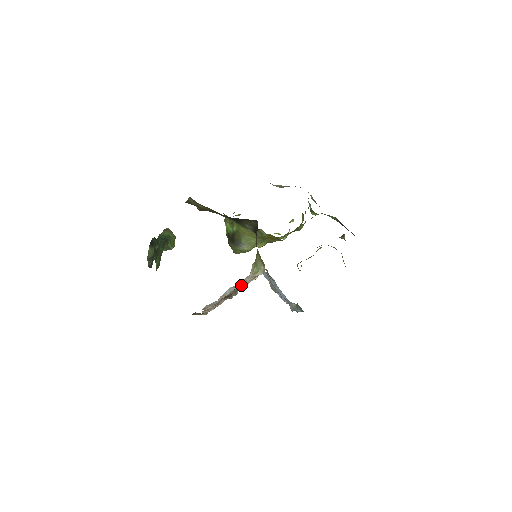
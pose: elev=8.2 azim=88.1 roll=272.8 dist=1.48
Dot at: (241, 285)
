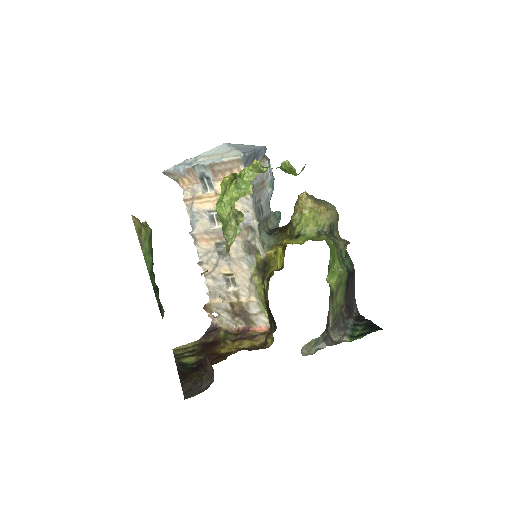
Dot at: (246, 306)
